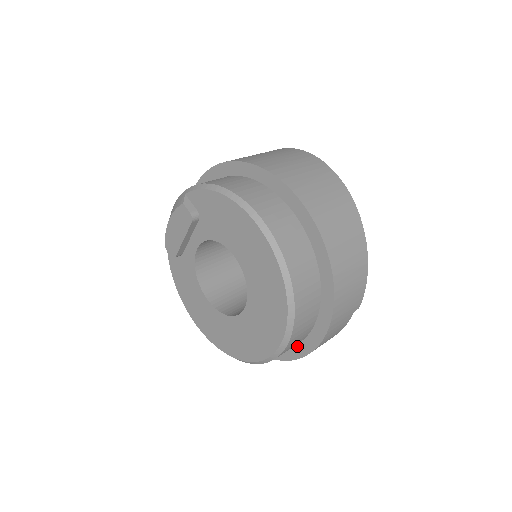
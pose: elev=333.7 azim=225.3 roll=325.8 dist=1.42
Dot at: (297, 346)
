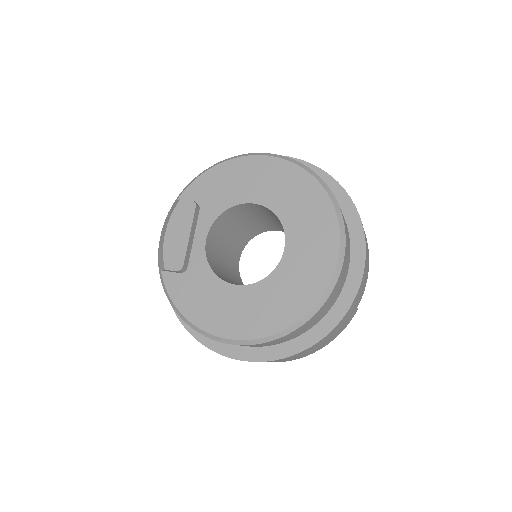
Dot at: (348, 280)
